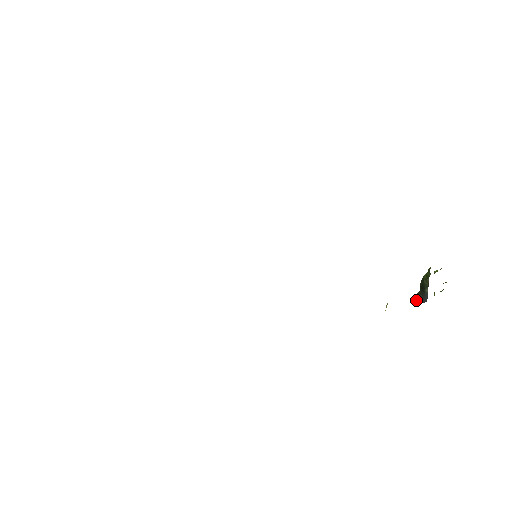
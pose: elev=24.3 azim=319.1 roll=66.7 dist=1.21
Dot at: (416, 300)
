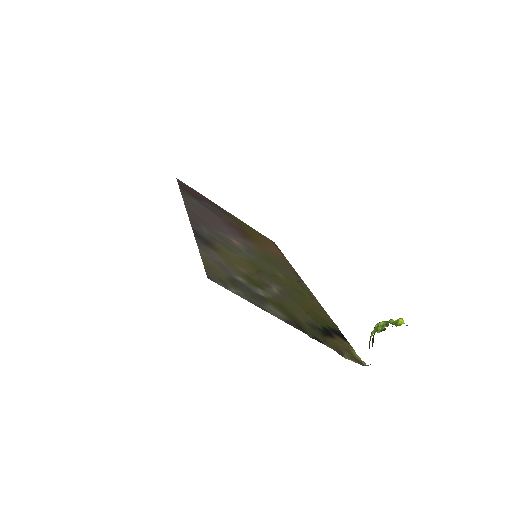
Dot at: (372, 342)
